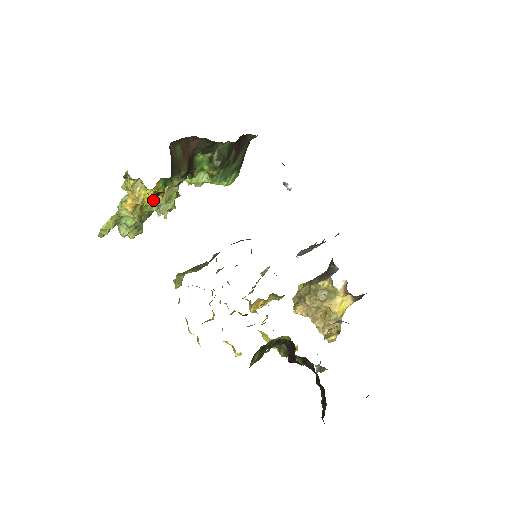
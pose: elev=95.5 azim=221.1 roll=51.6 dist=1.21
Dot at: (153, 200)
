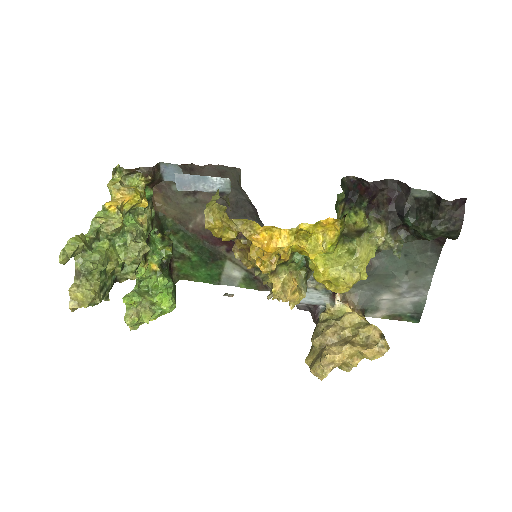
Dot at: (129, 225)
